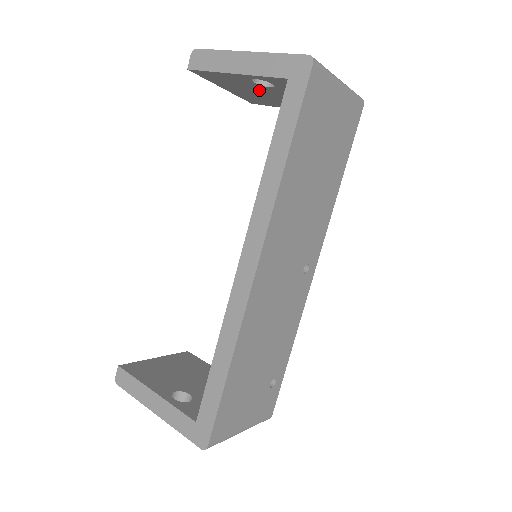
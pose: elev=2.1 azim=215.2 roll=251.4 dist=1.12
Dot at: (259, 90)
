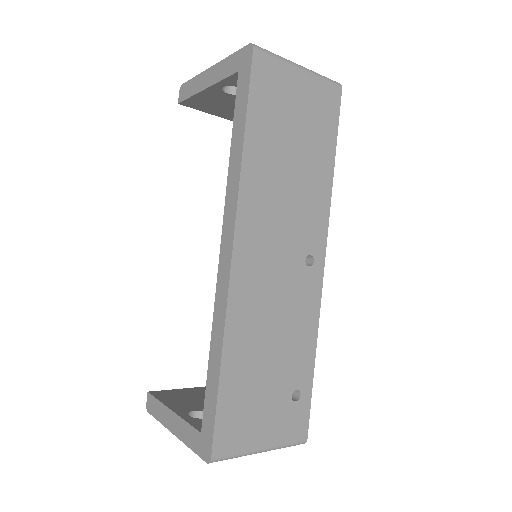
Dot at: occluded
